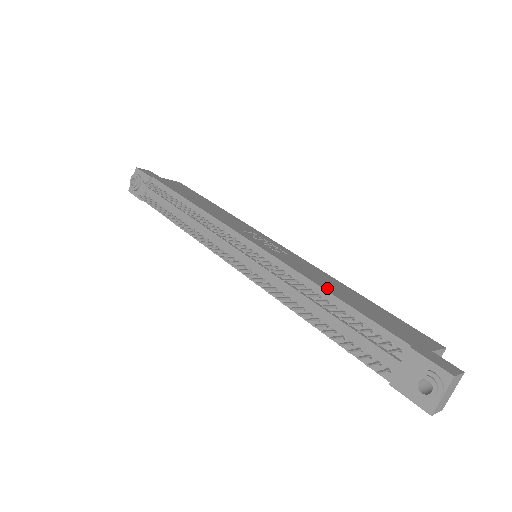
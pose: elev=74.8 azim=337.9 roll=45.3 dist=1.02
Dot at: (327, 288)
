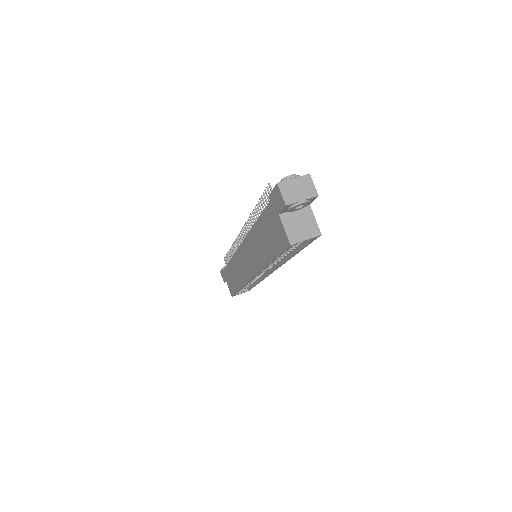
Dot at: occluded
